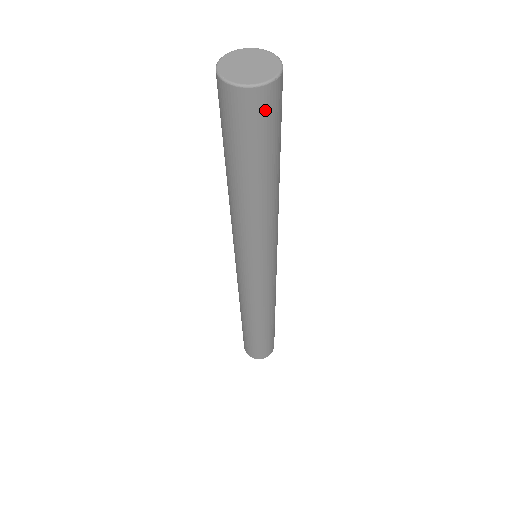
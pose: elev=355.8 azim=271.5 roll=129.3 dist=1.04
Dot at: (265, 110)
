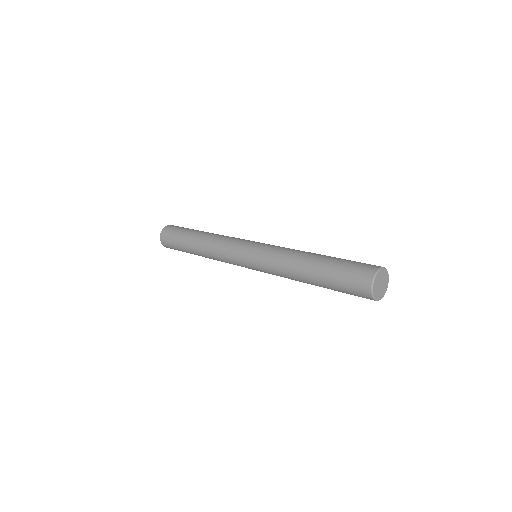
Dot at: occluded
